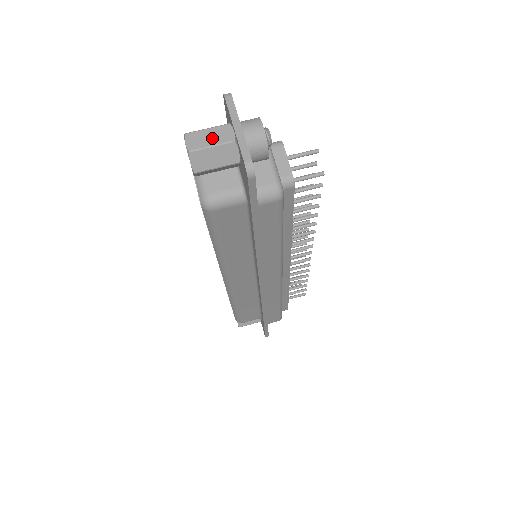
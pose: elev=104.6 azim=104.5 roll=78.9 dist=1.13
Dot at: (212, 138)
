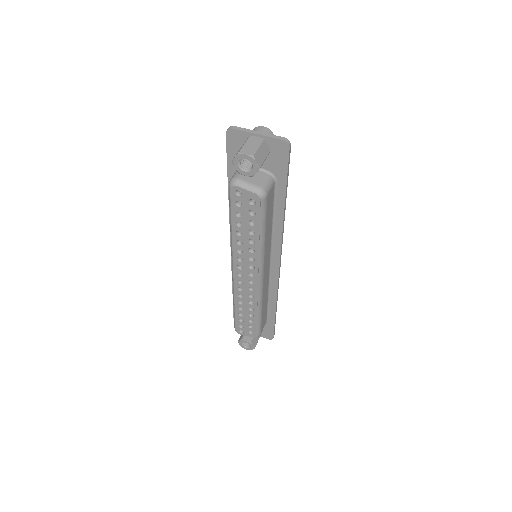
Dot at: (253, 145)
